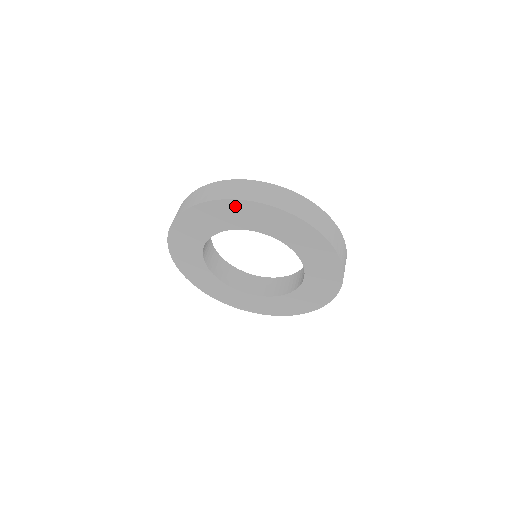
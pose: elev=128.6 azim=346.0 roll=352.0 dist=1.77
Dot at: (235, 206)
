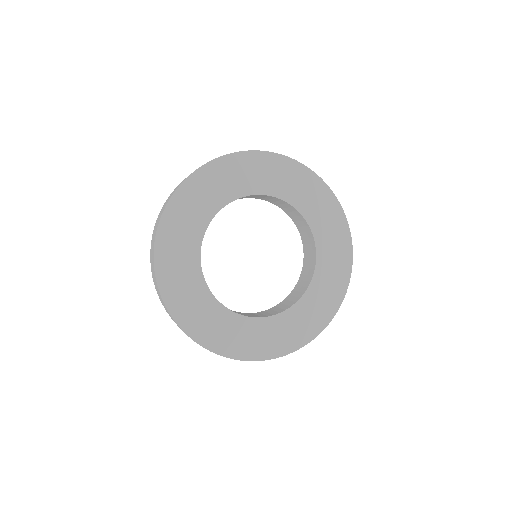
Dot at: (213, 171)
